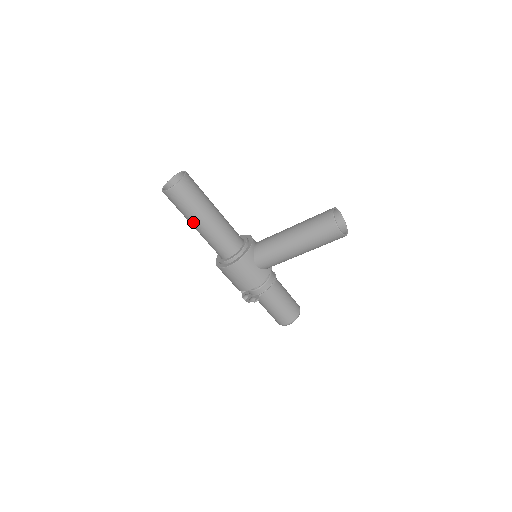
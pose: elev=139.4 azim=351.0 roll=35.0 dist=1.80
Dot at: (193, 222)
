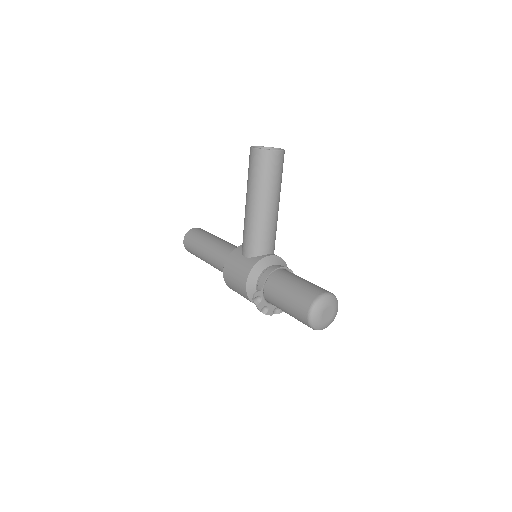
Dot at: (202, 257)
